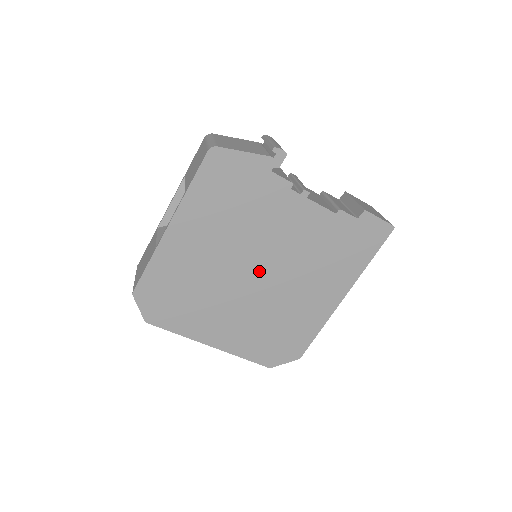
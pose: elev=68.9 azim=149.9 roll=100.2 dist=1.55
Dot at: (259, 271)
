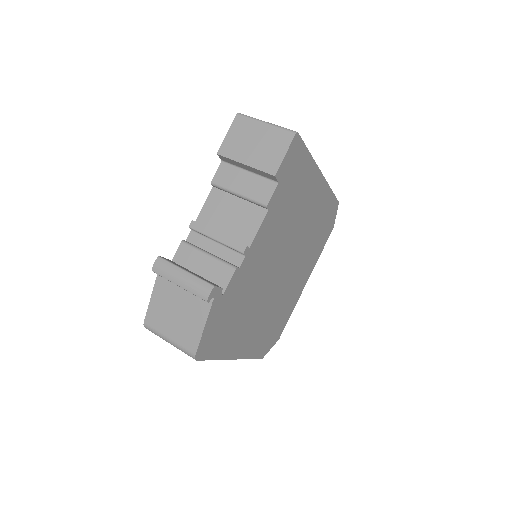
Dot at: (281, 268)
